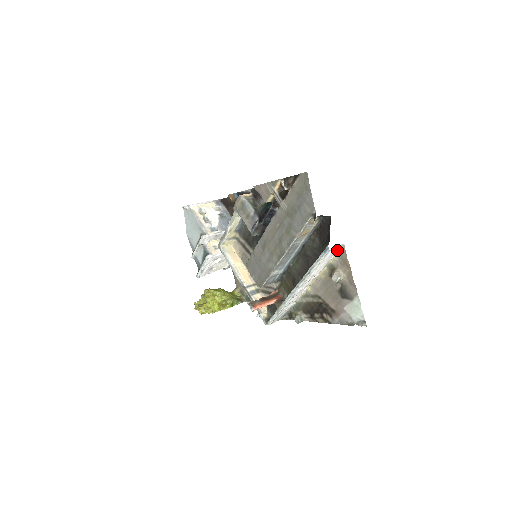
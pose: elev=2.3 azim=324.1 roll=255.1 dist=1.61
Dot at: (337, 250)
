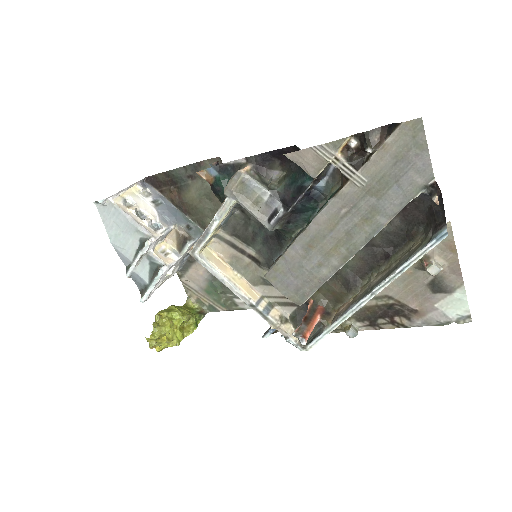
Dot at: occluded
